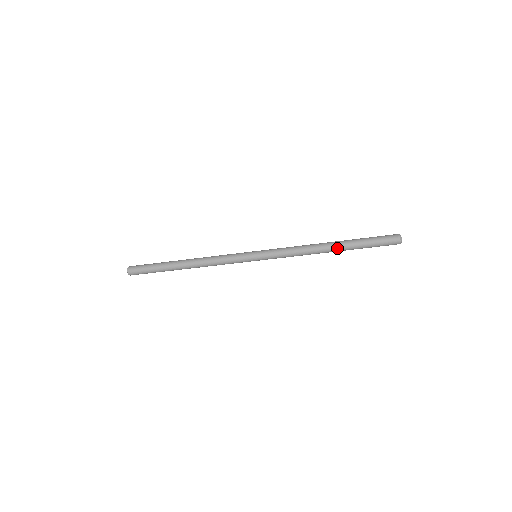
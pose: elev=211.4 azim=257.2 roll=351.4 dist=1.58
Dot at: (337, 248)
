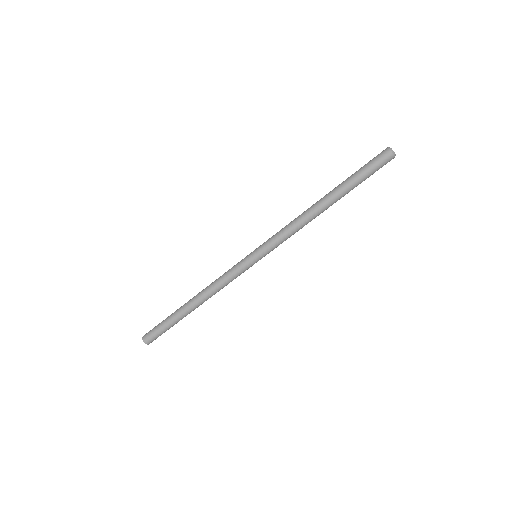
Dot at: (328, 195)
